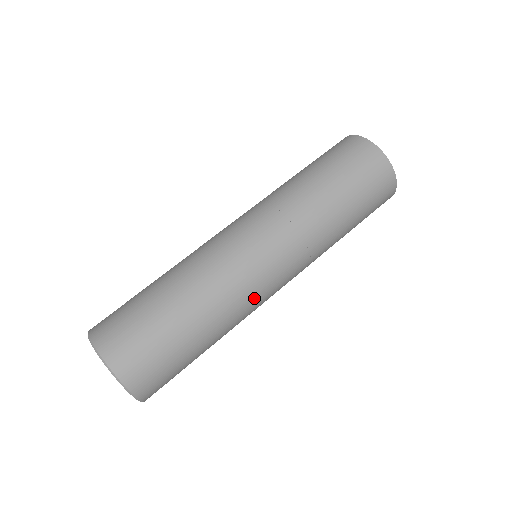
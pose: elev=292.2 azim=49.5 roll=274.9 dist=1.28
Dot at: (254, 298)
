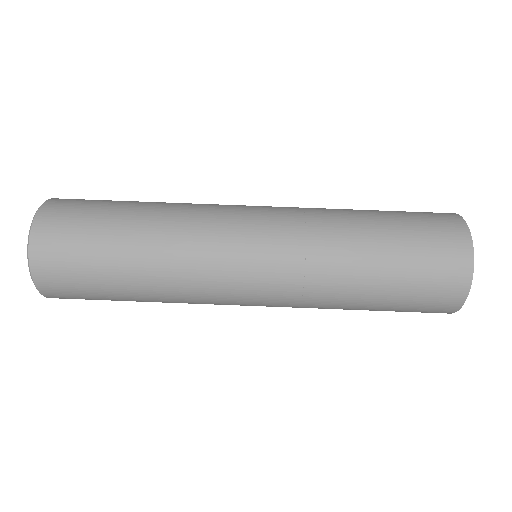
Dot at: (212, 302)
